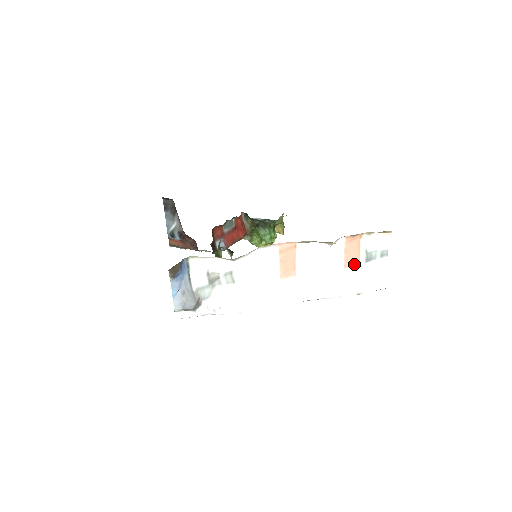
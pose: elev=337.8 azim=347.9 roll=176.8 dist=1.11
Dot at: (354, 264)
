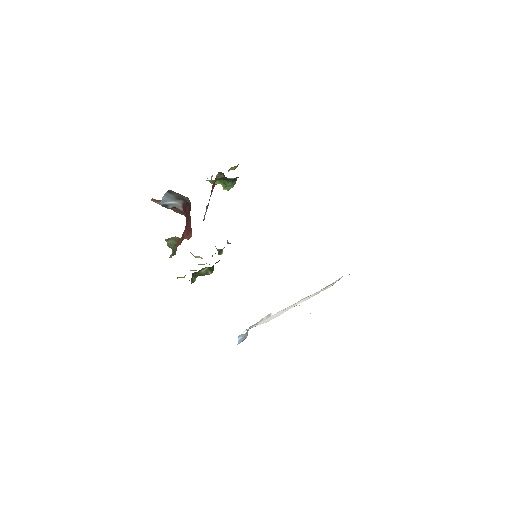
Dot at: occluded
